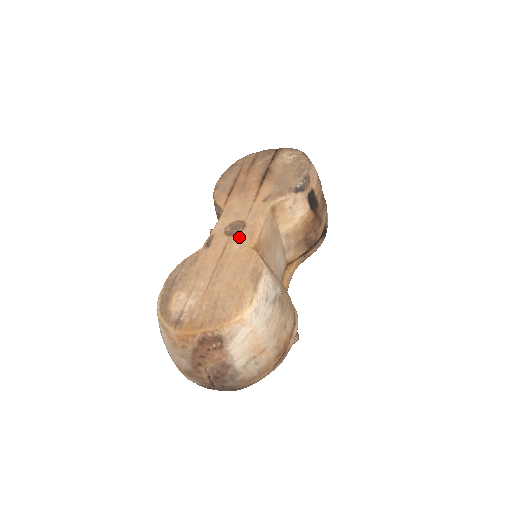
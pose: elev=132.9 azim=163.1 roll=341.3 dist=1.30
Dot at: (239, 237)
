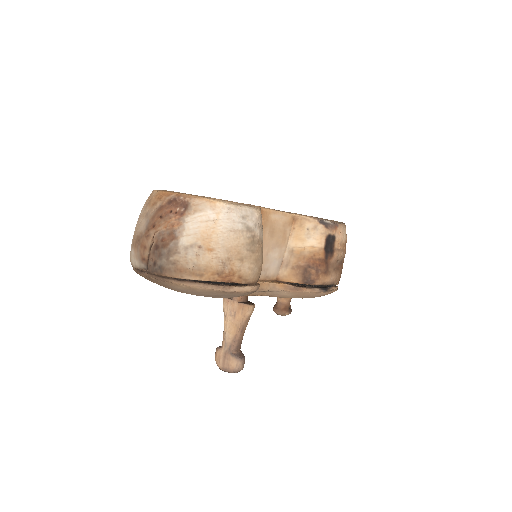
Dot at: occluded
